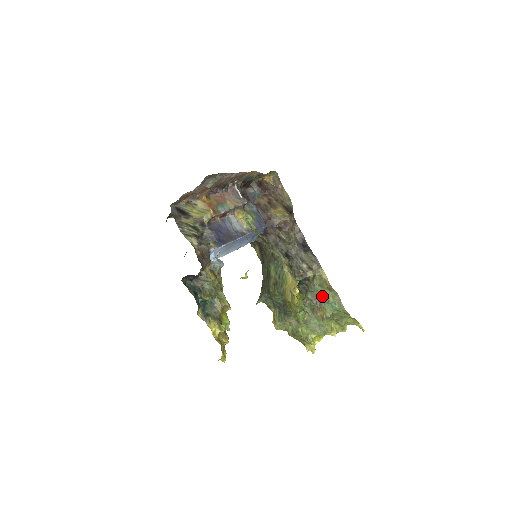
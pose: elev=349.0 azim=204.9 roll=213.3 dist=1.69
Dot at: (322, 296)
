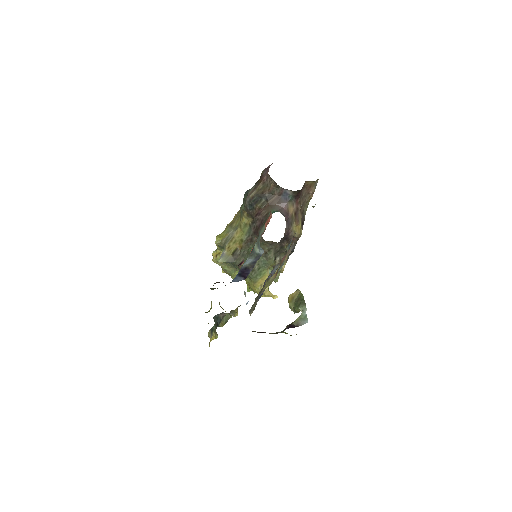
Dot at: (269, 269)
